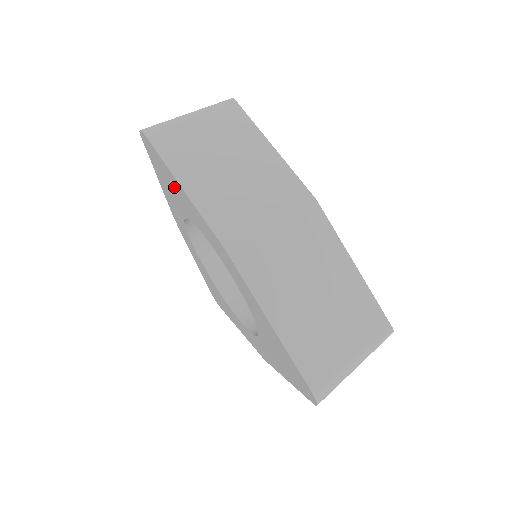
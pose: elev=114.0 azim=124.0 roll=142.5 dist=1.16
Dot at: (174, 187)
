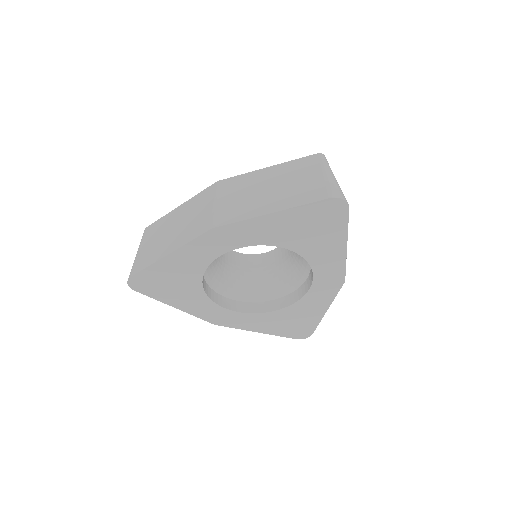
Dot at: (171, 274)
